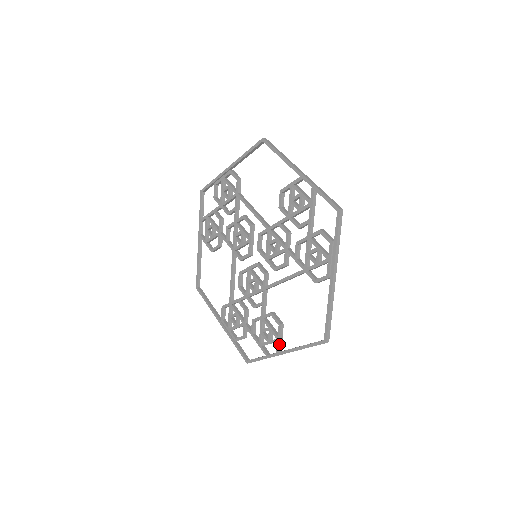
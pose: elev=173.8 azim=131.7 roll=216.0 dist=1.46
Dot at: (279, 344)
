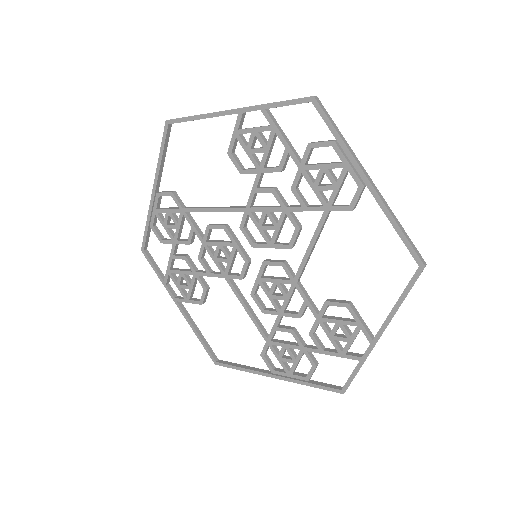
Dot at: (365, 330)
